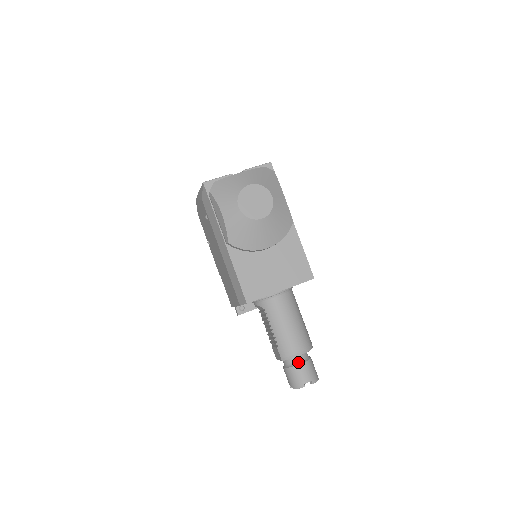
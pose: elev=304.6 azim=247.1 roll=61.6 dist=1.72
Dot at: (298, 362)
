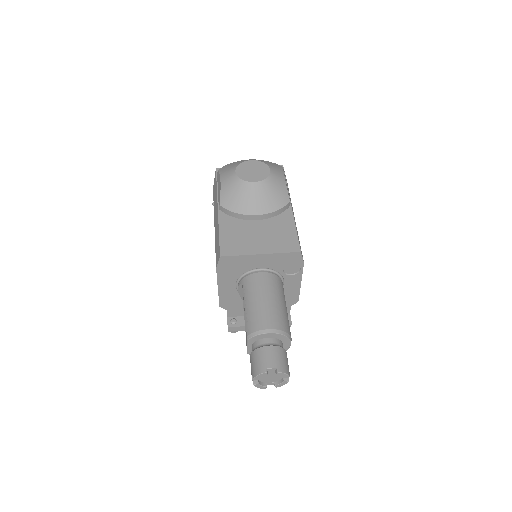
Dot at: (266, 344)
